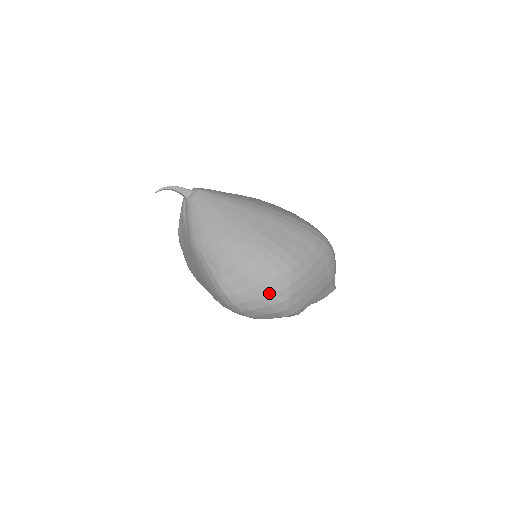
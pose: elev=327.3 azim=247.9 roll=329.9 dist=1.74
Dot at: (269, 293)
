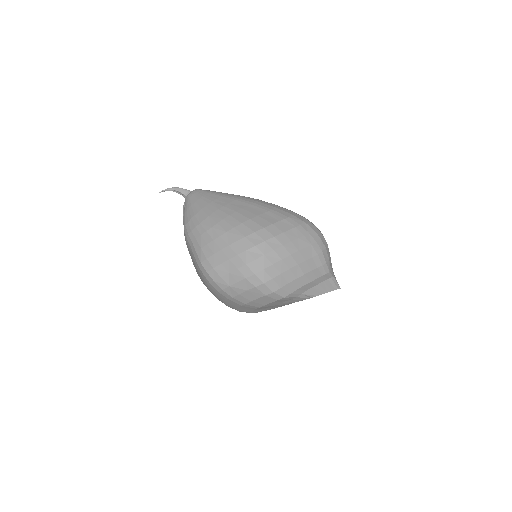
Dot at: (243, 264)
